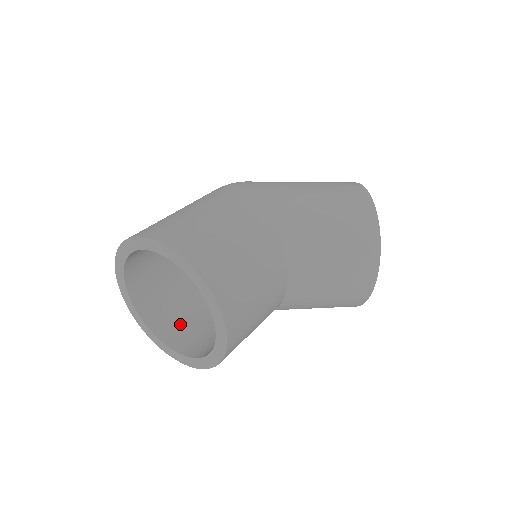
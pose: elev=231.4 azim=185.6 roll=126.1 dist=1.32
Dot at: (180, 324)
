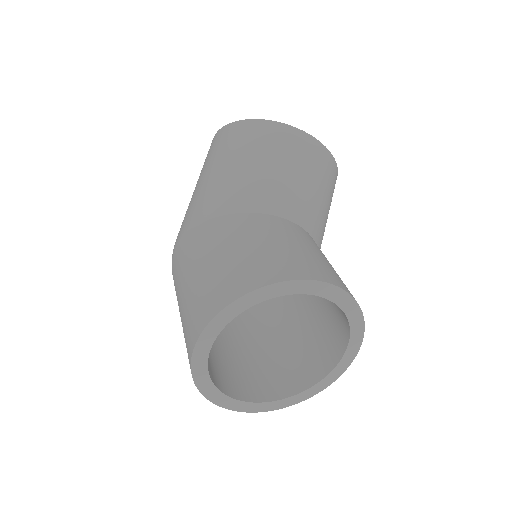
Dot at: (307, 358)
